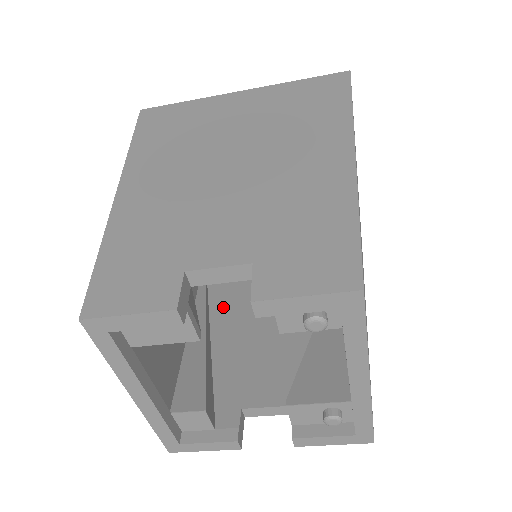
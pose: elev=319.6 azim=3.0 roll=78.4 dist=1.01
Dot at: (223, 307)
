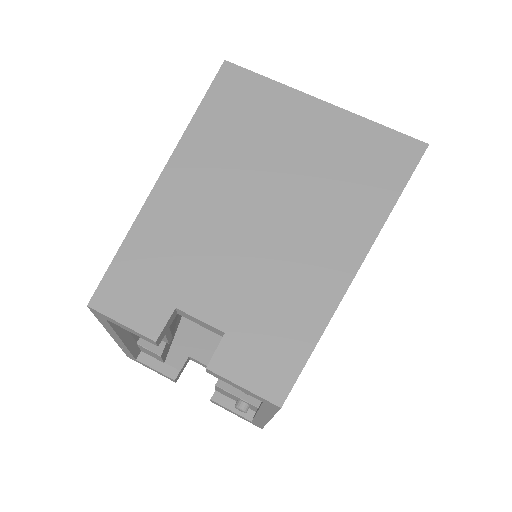
Dot at: occluded
